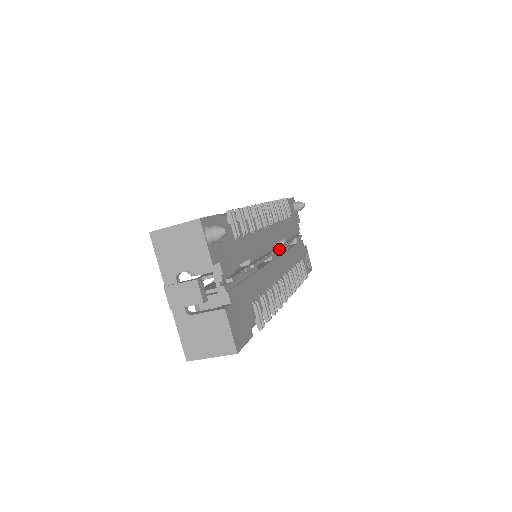
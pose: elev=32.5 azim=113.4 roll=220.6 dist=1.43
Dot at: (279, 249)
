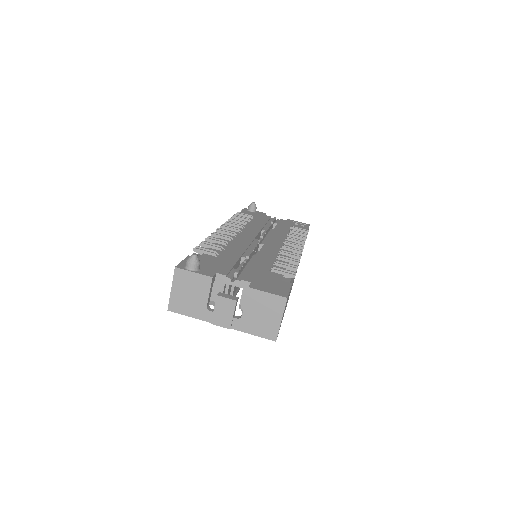
Dot at: (262, 236)
